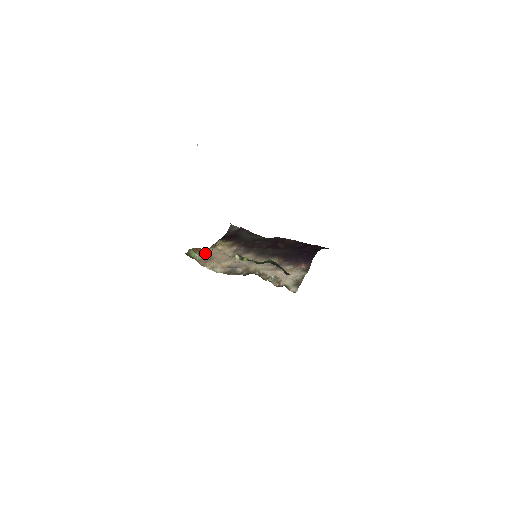
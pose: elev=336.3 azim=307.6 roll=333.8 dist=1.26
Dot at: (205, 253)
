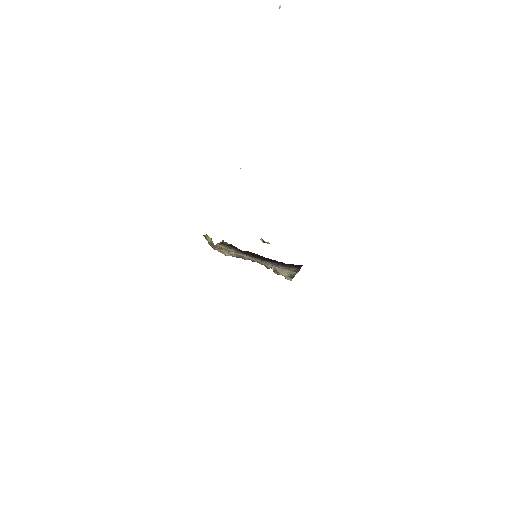
Dot at: occluded
